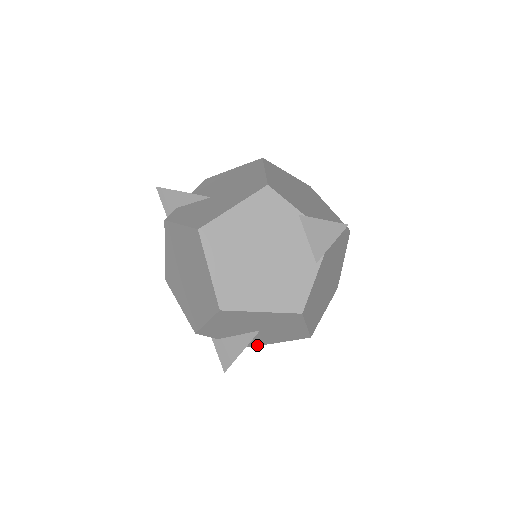
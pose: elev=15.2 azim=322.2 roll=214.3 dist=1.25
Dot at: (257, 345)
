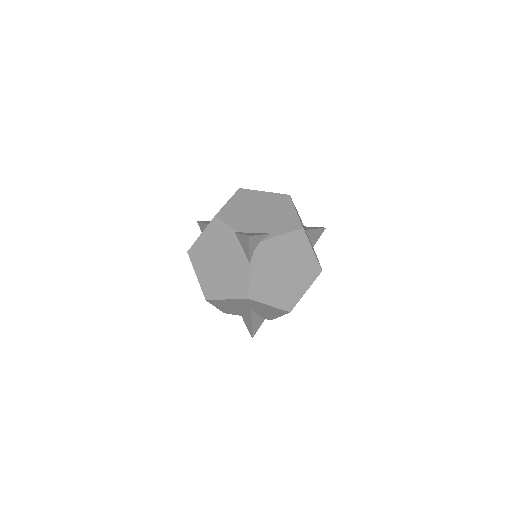
Dot at: occluded
